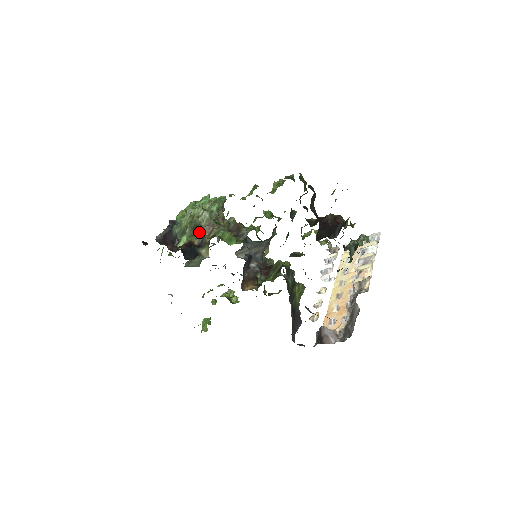
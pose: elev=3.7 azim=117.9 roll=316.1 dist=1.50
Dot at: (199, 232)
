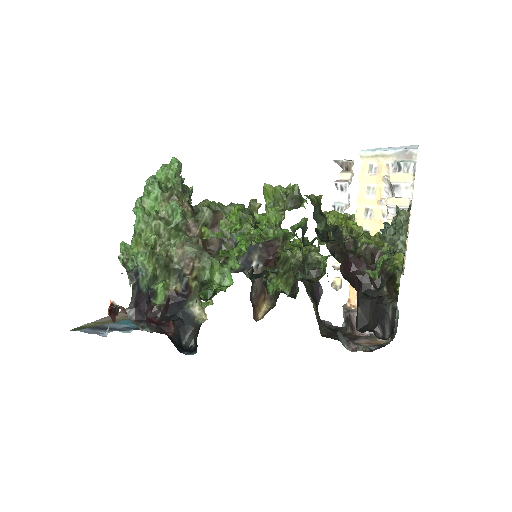
Dot at: (175, 272)
